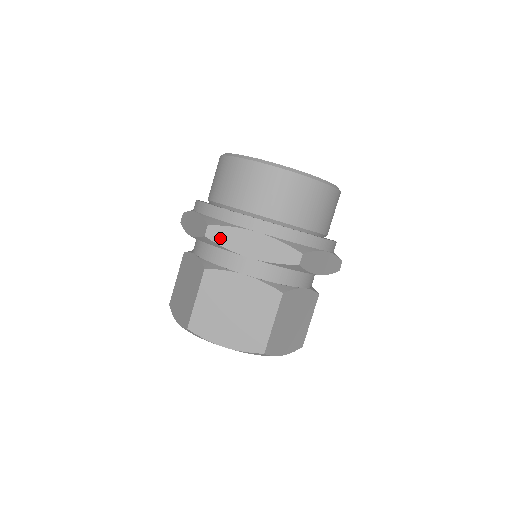
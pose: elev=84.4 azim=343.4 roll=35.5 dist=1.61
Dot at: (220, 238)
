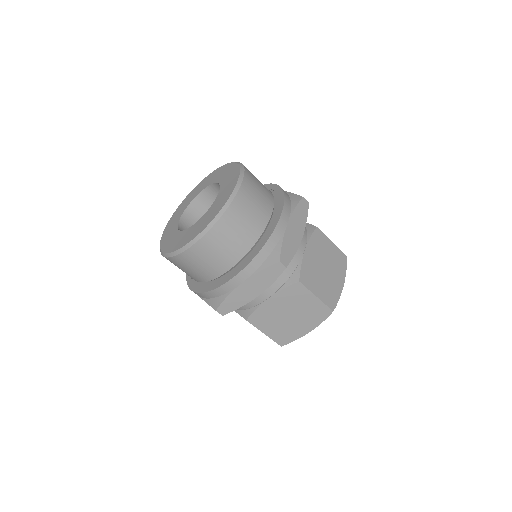
Dot at: occluded
